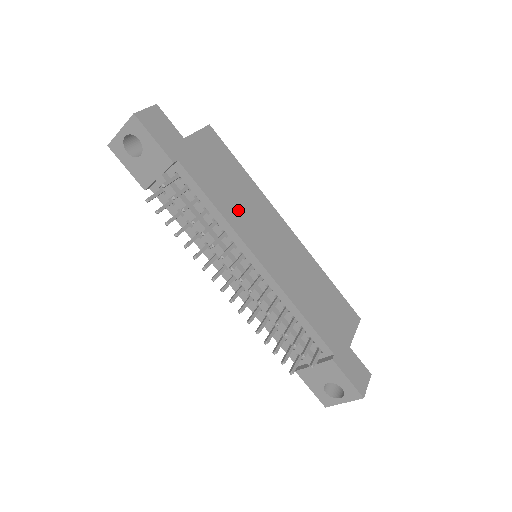
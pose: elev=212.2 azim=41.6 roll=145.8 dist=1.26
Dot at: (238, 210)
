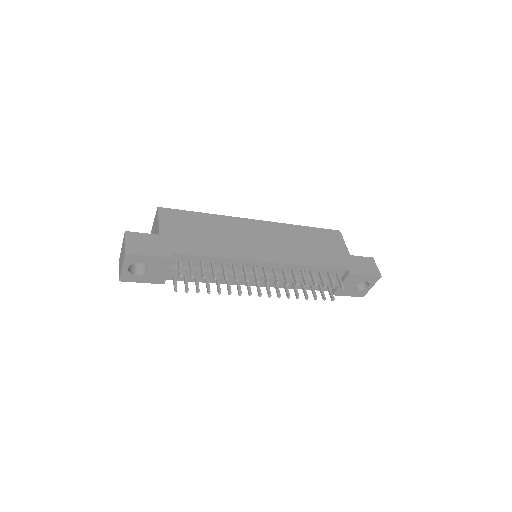
Dot at: (227, 244)
